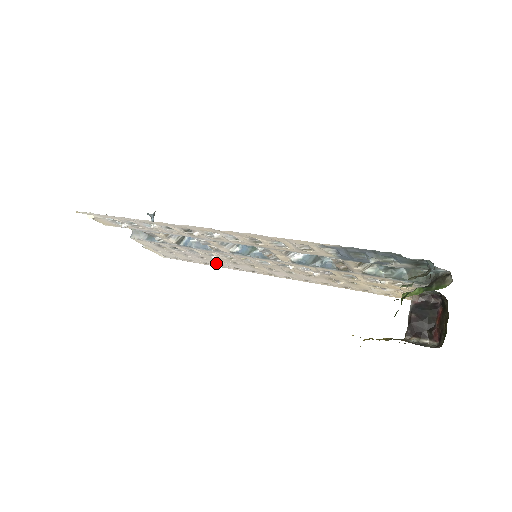
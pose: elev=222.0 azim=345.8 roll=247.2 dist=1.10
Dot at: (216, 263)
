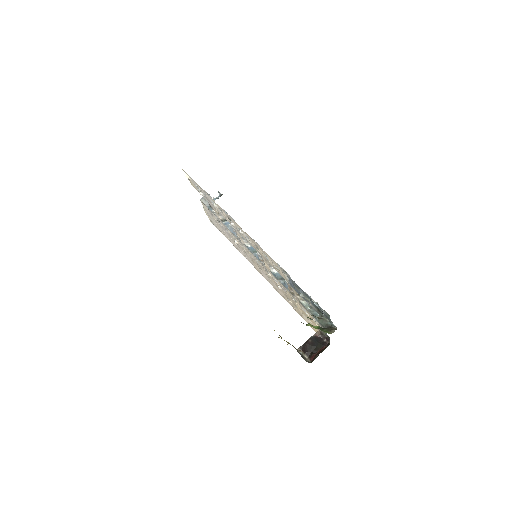
Dot at: occluded
